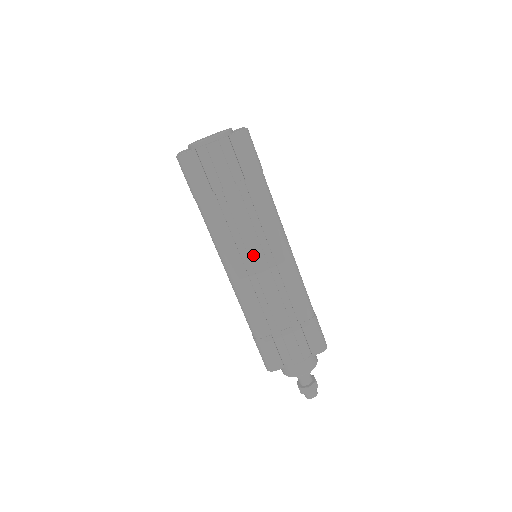
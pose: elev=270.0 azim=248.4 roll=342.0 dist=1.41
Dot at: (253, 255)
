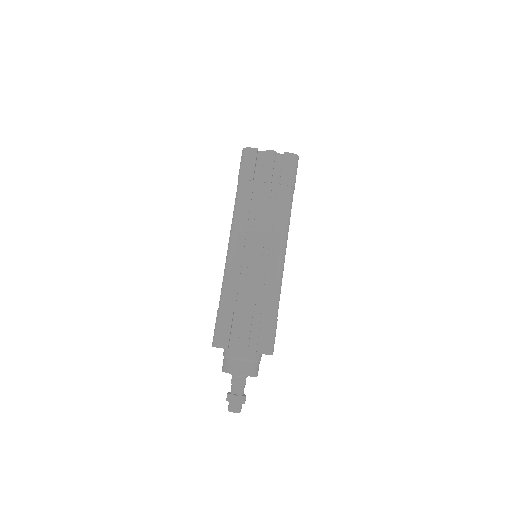
Dot at: (255, 239)
